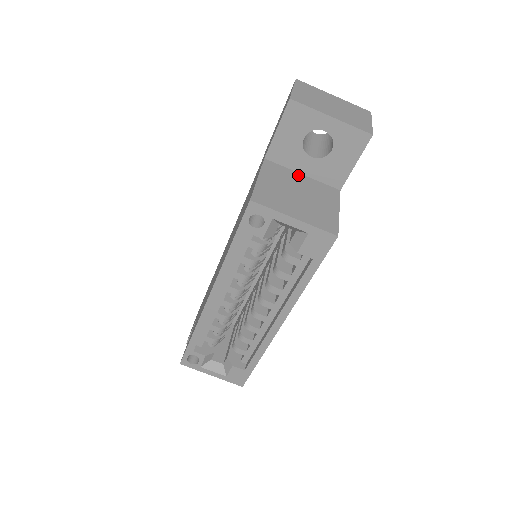
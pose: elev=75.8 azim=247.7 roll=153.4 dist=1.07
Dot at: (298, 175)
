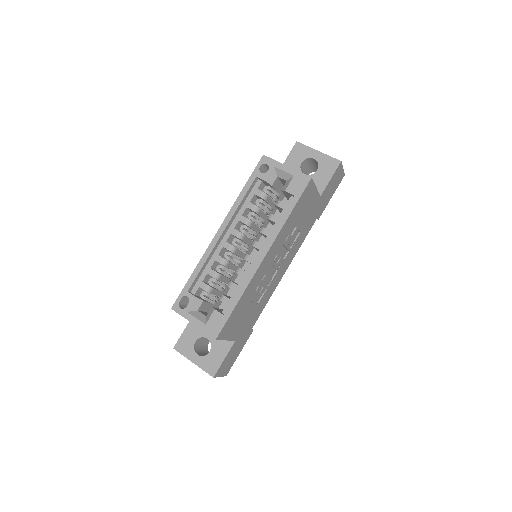
Dot at: occluded
